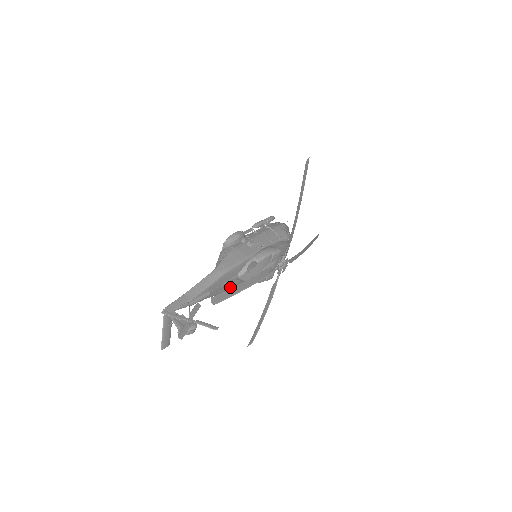
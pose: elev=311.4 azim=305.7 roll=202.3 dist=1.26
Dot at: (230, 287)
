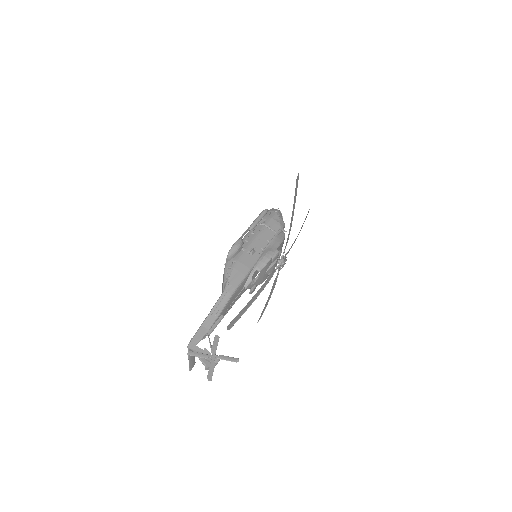
Dot at: occluded
